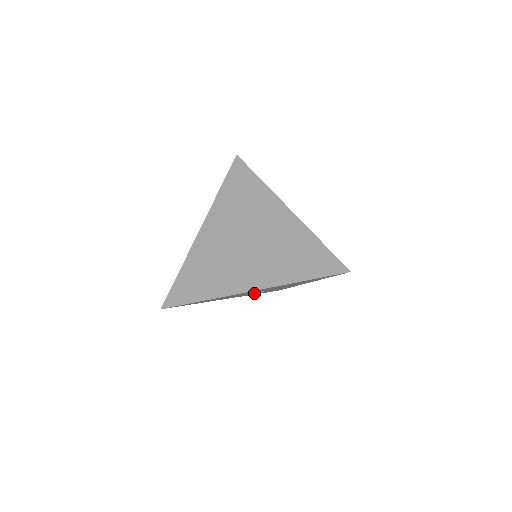
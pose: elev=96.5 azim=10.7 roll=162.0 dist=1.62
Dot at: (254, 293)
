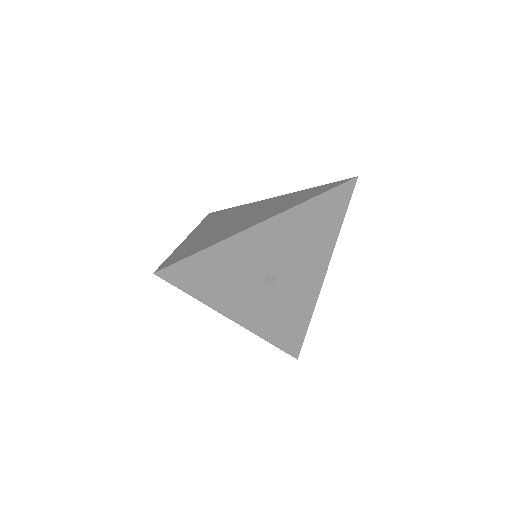
Dot at: (267, 276)
